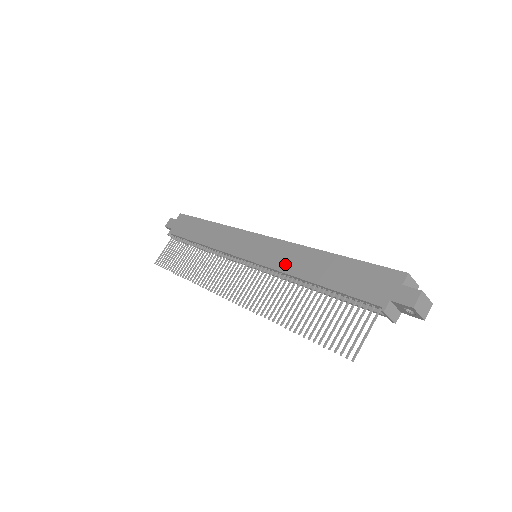
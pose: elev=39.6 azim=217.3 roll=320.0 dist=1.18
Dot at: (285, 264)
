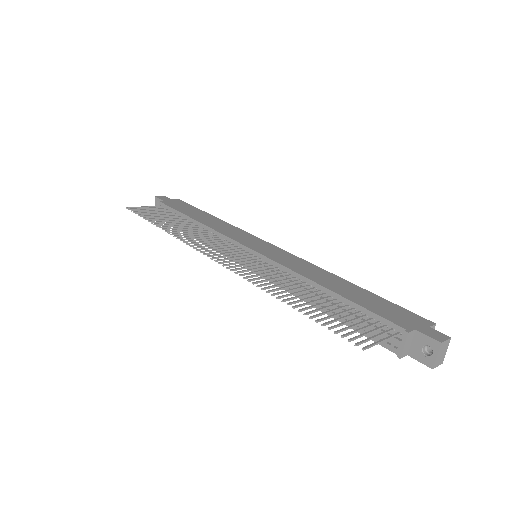
Dot at: (297, 268)
